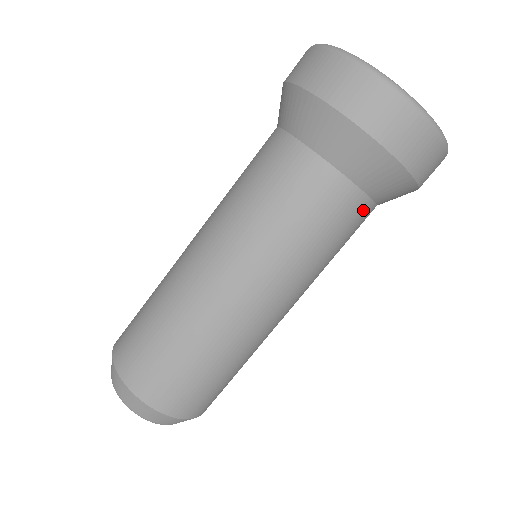
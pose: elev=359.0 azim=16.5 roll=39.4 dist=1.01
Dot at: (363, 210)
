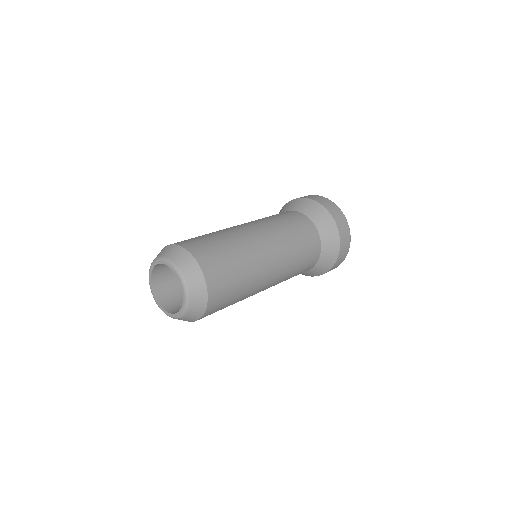
Dot at: (310, 268)
